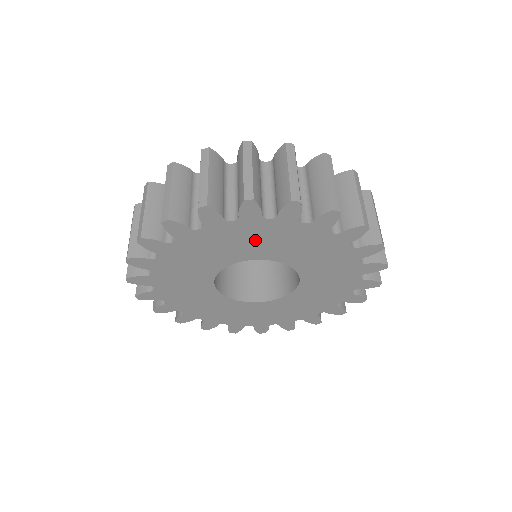
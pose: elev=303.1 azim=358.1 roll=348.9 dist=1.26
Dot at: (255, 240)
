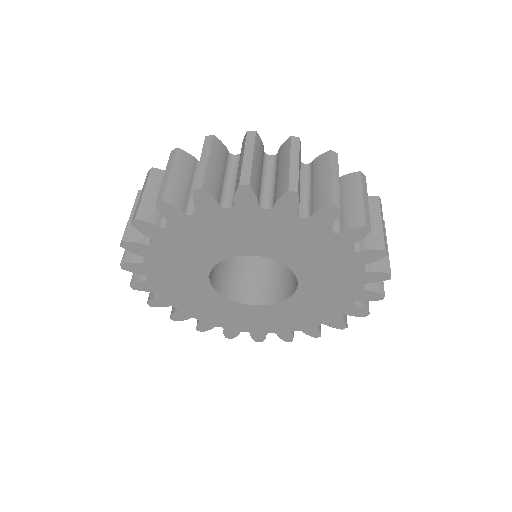
Dot at: (189, 248)
